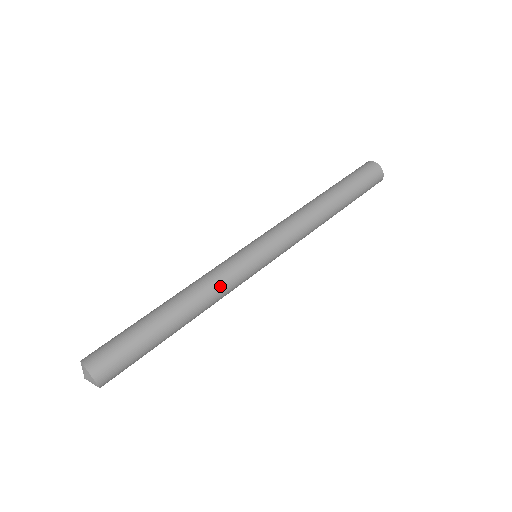
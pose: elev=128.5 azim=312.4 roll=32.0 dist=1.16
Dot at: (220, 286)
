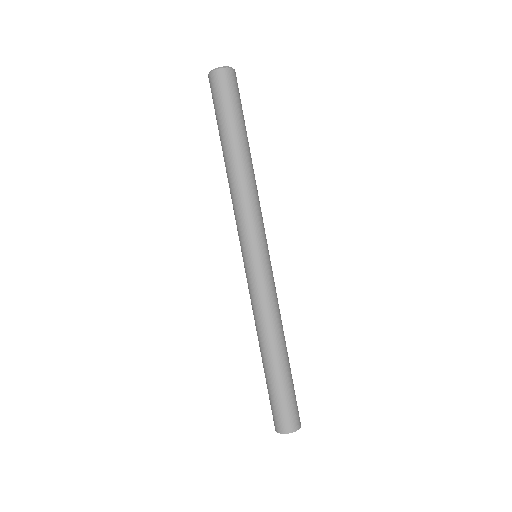
Dot at: (276, 306)
